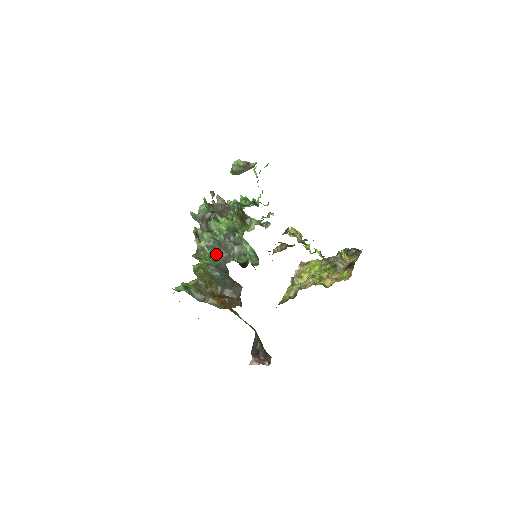
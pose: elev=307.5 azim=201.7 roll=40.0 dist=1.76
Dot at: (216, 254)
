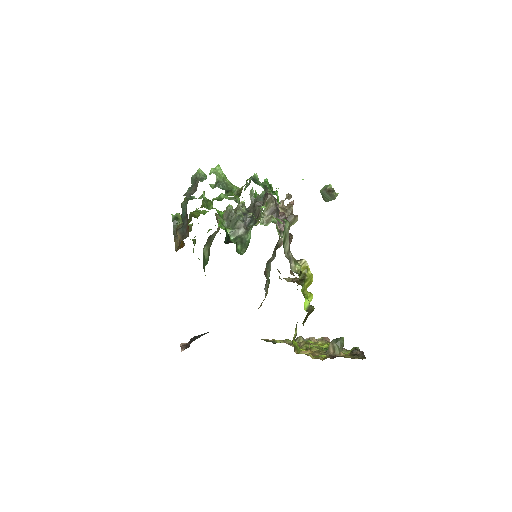
Dot at: (190, 187)
